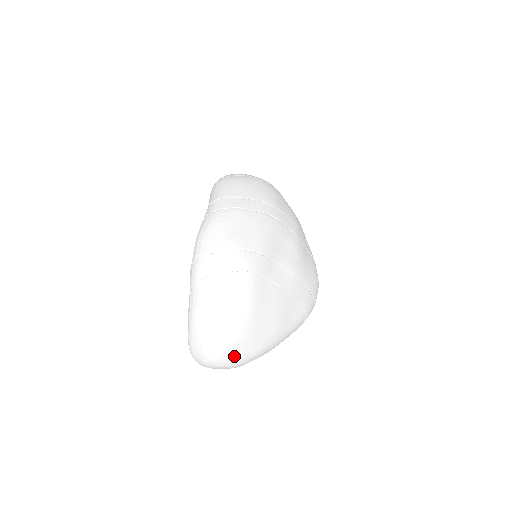
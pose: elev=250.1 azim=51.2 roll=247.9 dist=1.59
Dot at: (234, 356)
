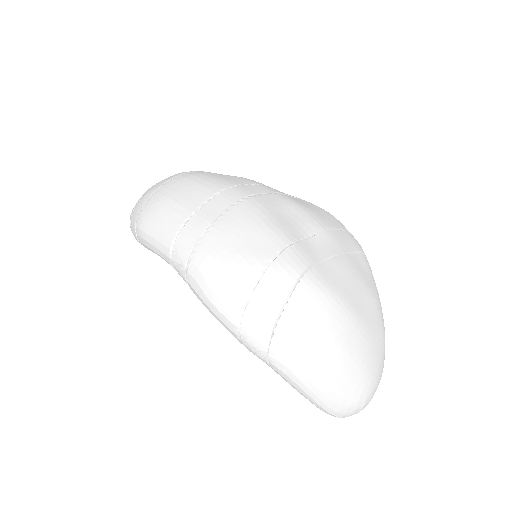
Dot at: (377, 367)
